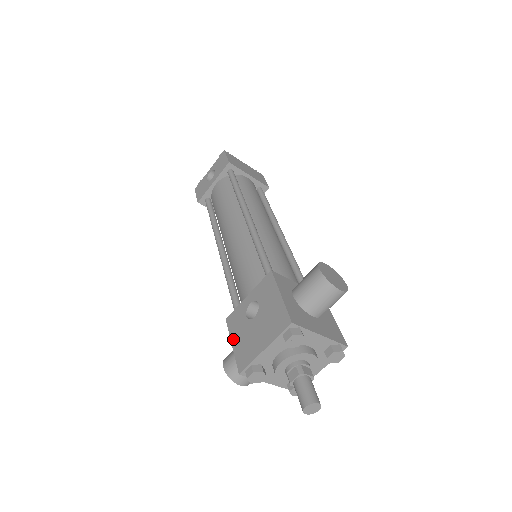
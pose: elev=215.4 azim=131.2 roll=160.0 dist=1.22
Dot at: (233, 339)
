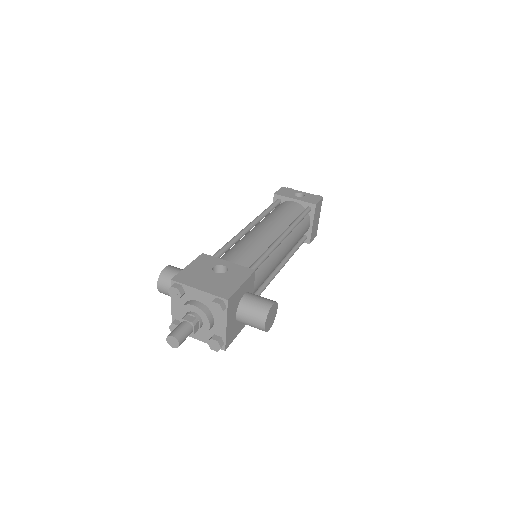
Dot at: (192, 264)
